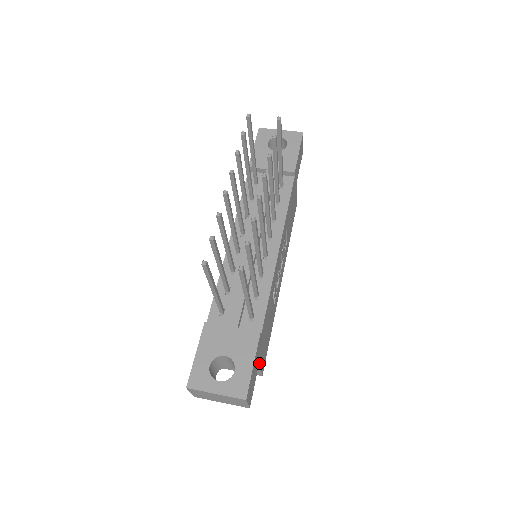
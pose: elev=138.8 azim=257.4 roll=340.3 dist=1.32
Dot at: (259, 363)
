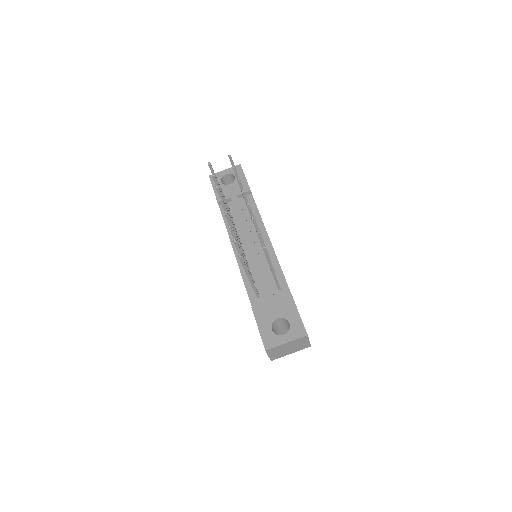
Dot at: occluded
